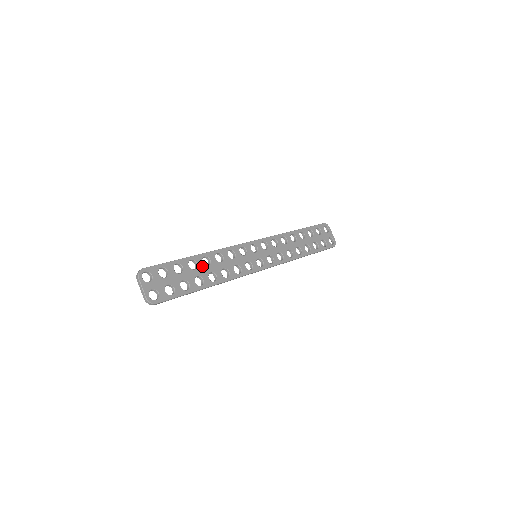
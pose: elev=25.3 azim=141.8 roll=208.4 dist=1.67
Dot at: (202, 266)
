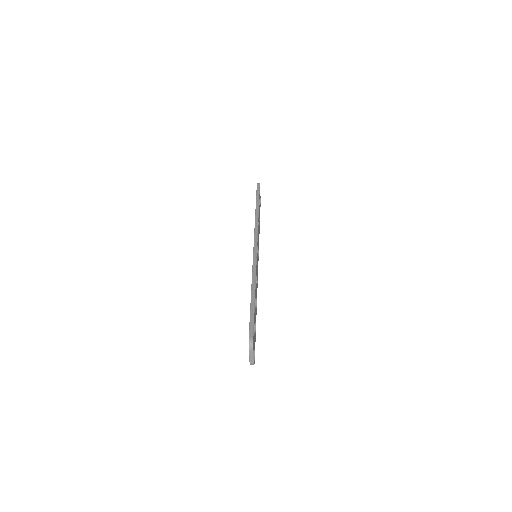
Dot at: occluded
